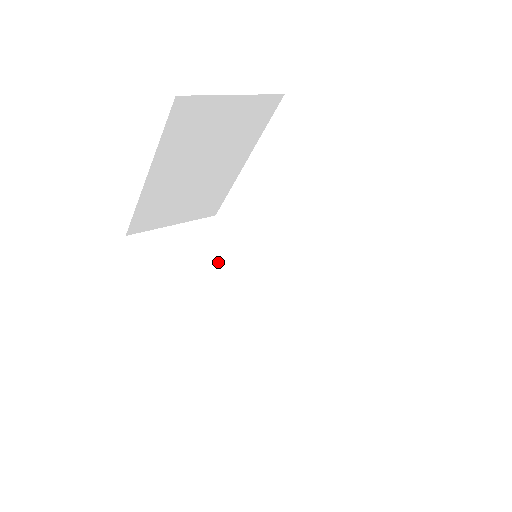
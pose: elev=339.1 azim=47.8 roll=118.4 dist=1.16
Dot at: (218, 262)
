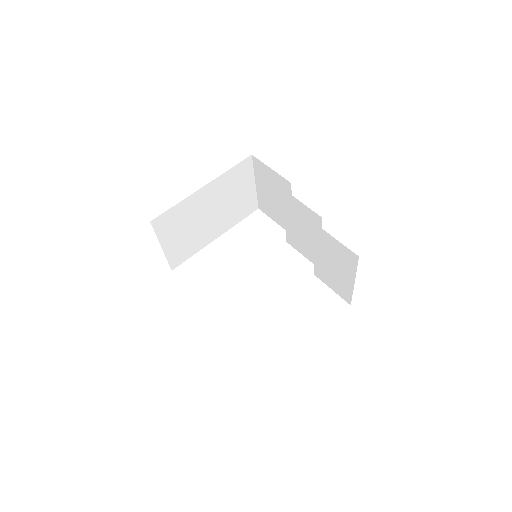
Dot at: occluded
